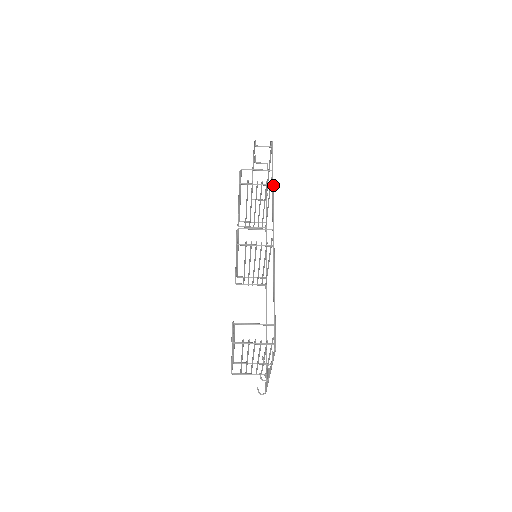
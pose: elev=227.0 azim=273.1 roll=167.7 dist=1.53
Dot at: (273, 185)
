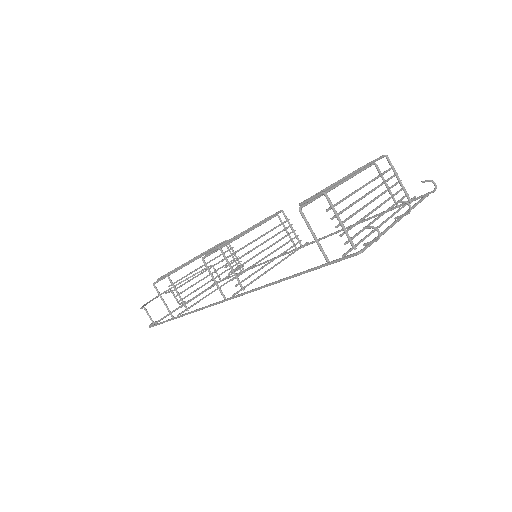
Dot at: occluded
